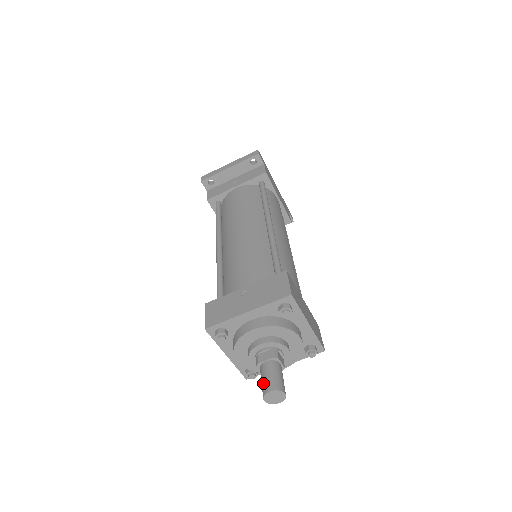
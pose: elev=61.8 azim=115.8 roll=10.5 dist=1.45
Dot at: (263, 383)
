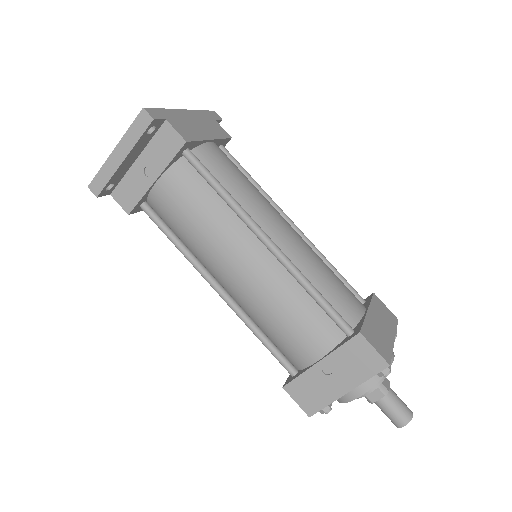
Dot at: (390, 419)
